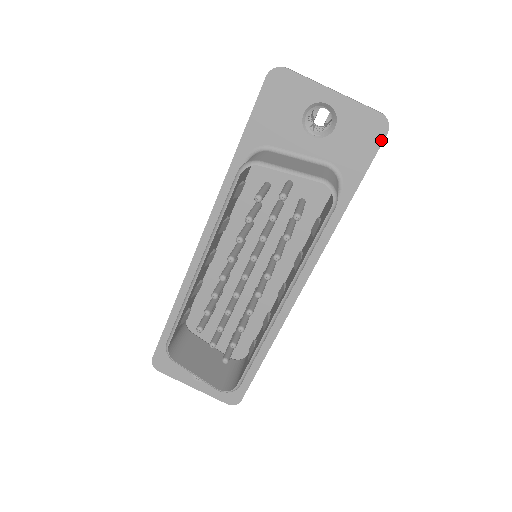
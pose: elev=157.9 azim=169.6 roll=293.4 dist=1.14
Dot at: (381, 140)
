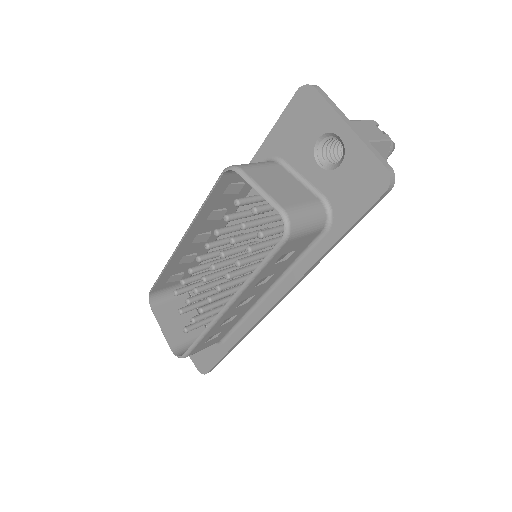
Dot at: (378, 196)
